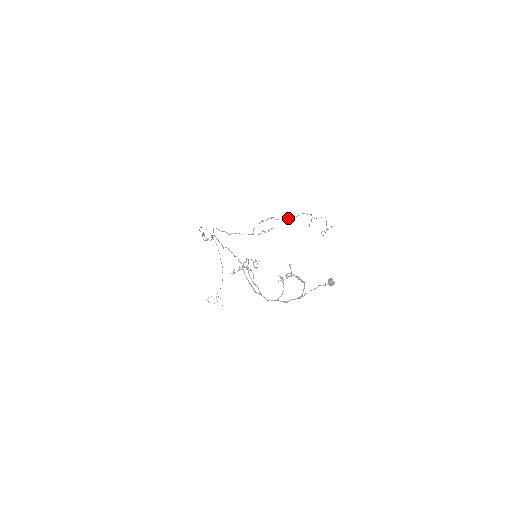
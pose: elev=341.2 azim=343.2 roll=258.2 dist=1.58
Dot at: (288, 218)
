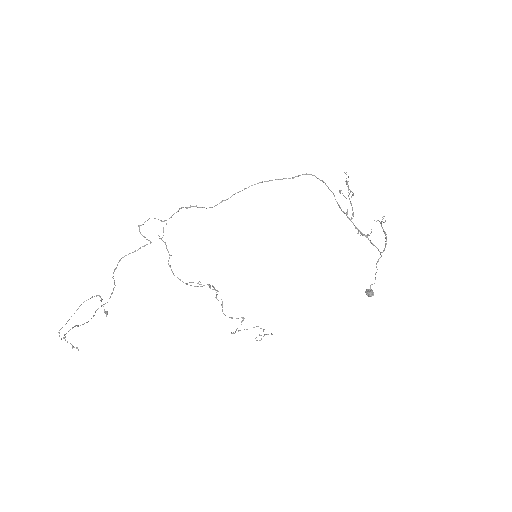
Dot at: (222, 304)
